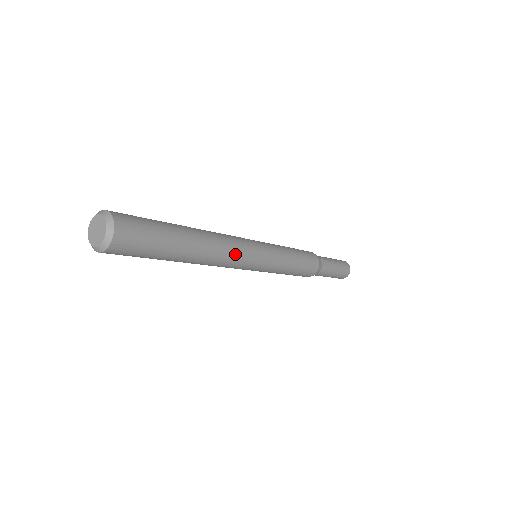
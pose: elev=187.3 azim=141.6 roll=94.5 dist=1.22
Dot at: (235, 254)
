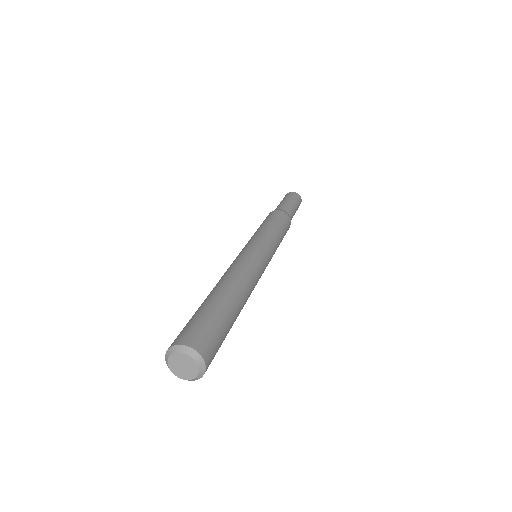
Dot at: (257, 281)
